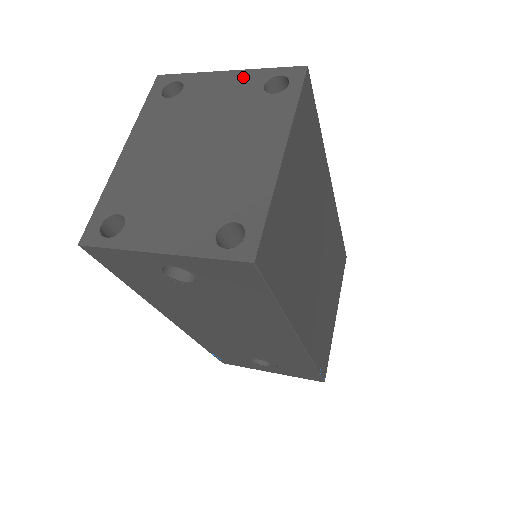
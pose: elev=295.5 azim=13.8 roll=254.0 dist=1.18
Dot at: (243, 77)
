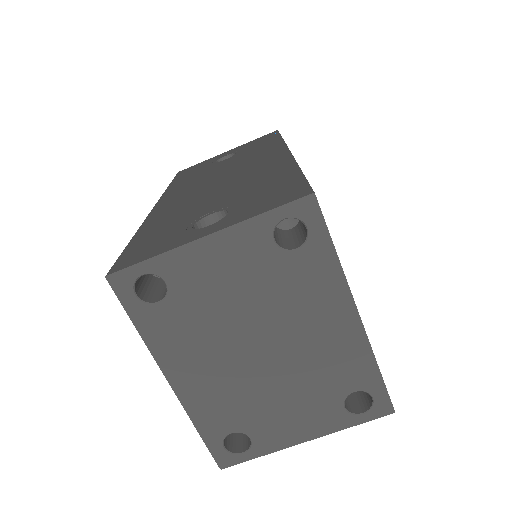
Dot at: (237, 239)
